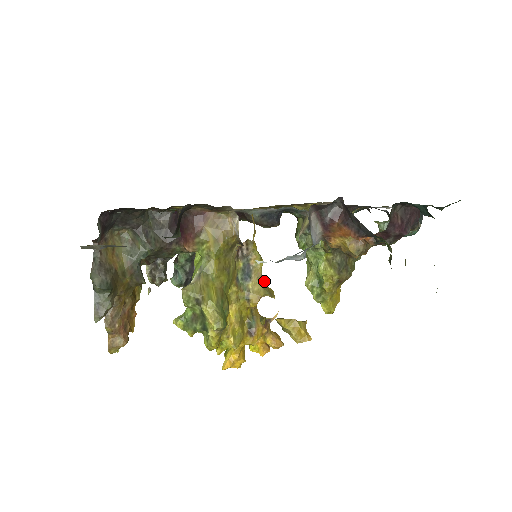
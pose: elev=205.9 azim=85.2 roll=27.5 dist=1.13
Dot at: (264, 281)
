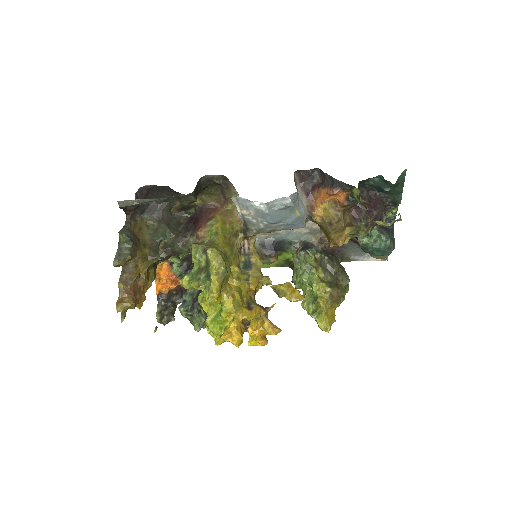
Dot at: occluded
